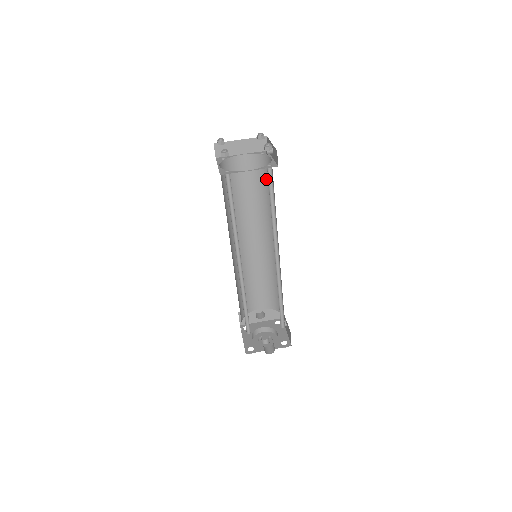
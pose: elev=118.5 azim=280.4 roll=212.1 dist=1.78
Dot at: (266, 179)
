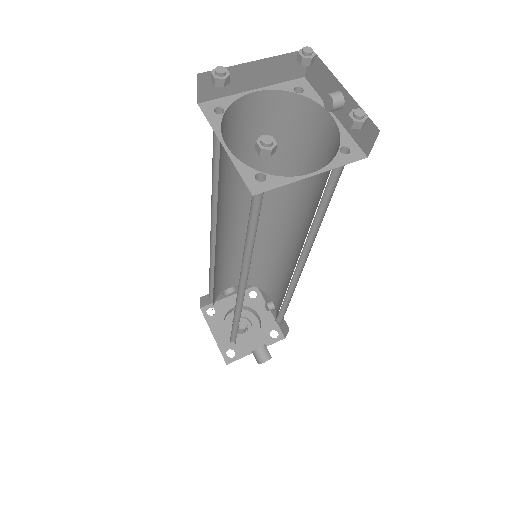
Dot at: (296, 138)
